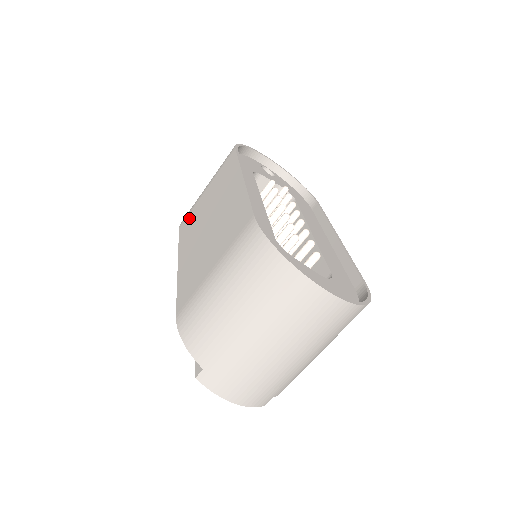
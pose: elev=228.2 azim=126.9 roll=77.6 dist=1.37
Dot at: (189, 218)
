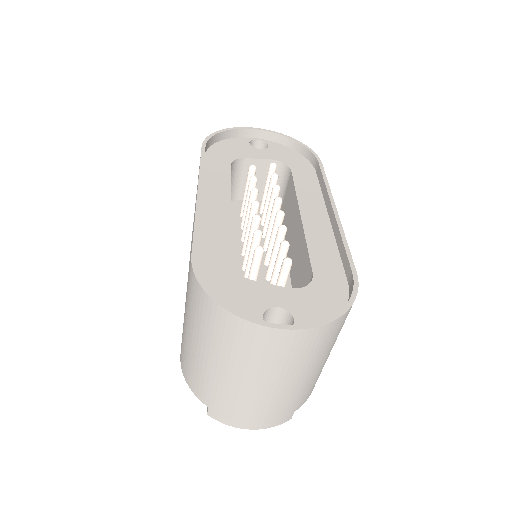
Dot at: occluded
